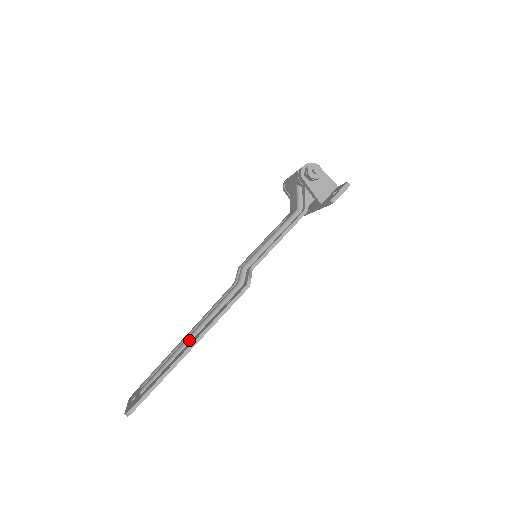
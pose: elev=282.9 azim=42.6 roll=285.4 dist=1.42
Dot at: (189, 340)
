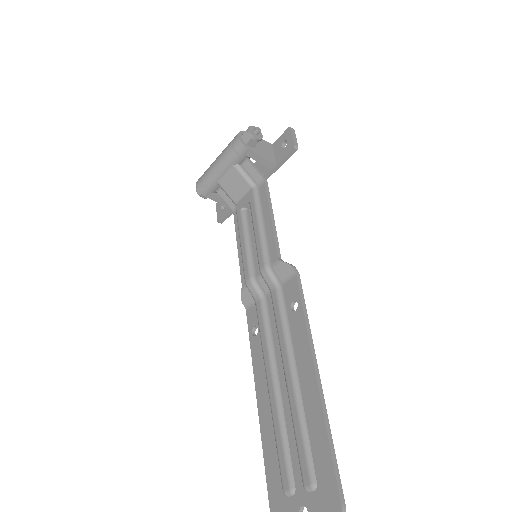
Dot at: (296, 379)
